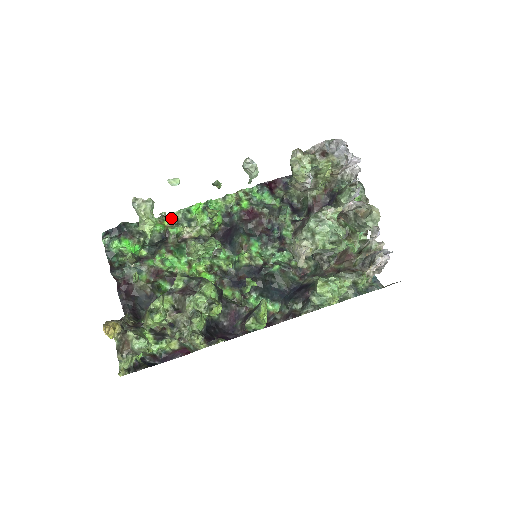
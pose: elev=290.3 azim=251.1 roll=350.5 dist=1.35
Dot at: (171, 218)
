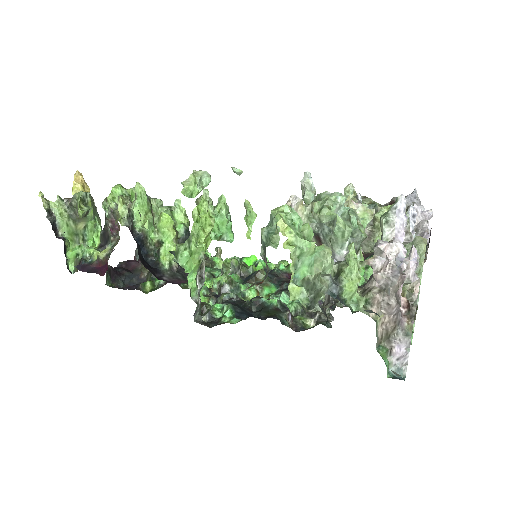
Dot at: occluded
